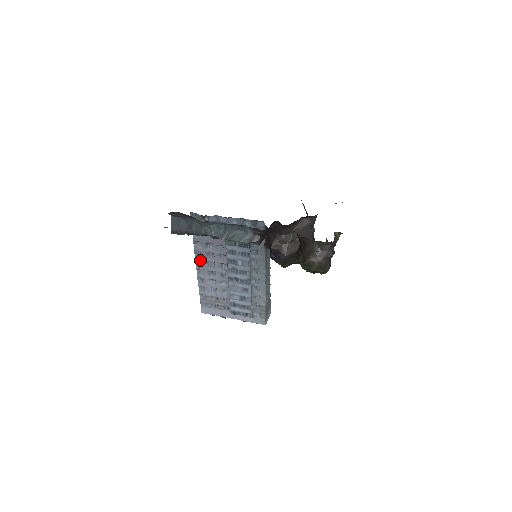
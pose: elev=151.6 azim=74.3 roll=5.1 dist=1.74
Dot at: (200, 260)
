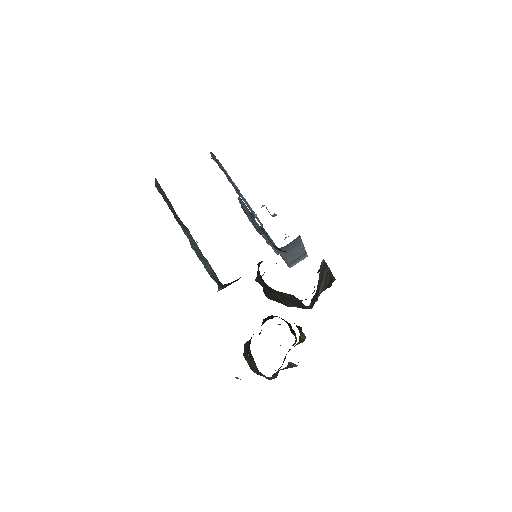
Dot at: occluded
